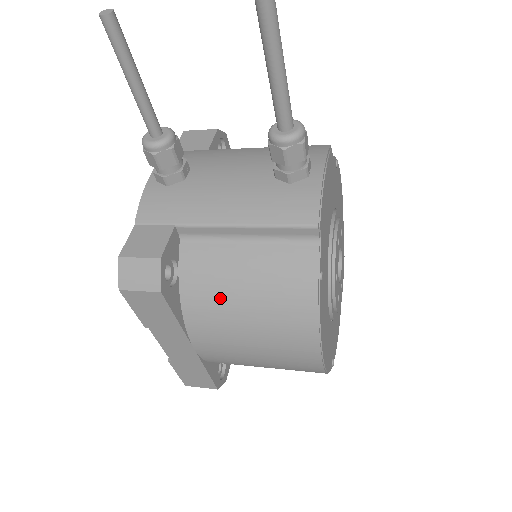
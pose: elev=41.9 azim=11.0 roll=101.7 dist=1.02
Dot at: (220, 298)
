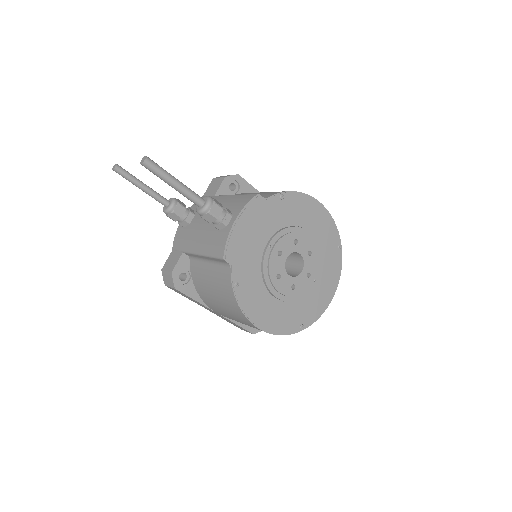
Dot at: (206, 291)
